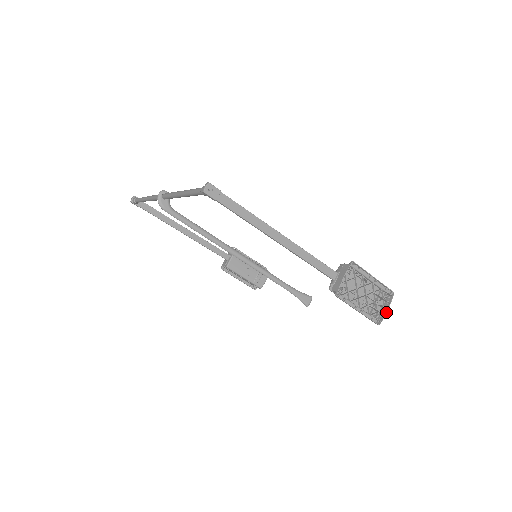
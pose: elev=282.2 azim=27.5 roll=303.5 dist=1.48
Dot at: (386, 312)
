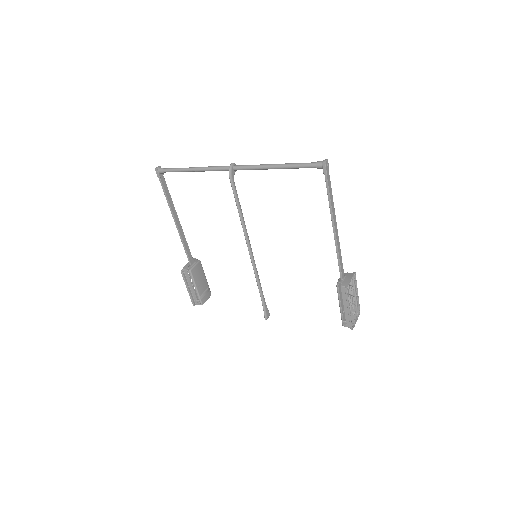
Dot at: occluded
